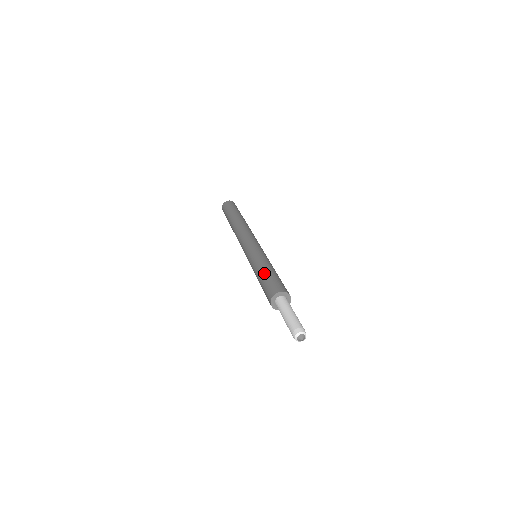
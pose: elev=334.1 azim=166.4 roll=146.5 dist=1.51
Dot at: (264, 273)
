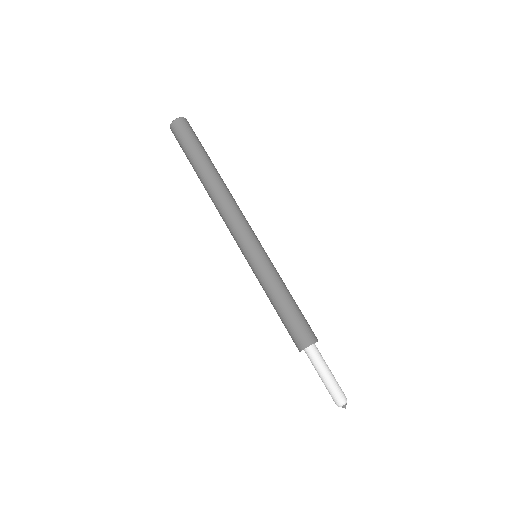
Dot at: occluded
